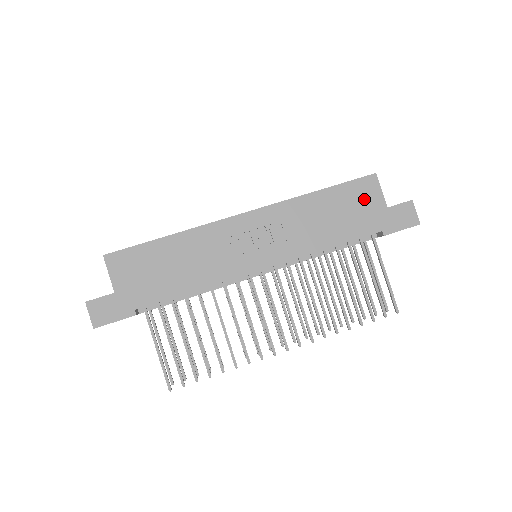
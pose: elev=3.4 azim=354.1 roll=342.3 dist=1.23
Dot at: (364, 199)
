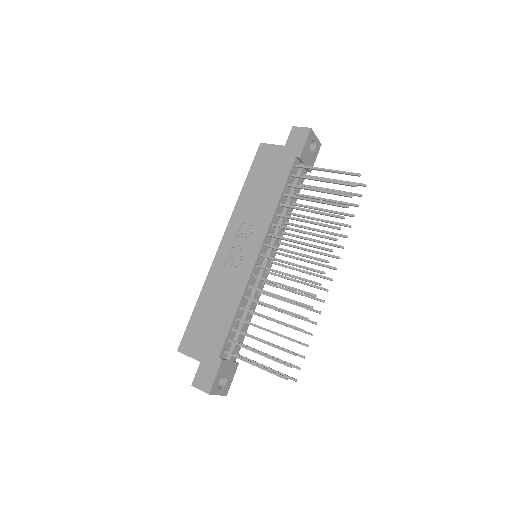
Dot at: (269, 159)
